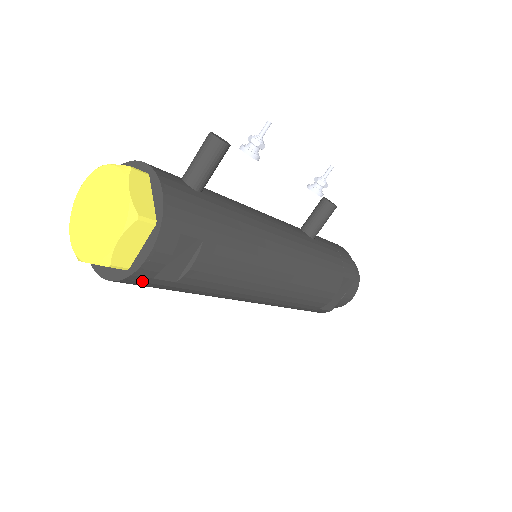
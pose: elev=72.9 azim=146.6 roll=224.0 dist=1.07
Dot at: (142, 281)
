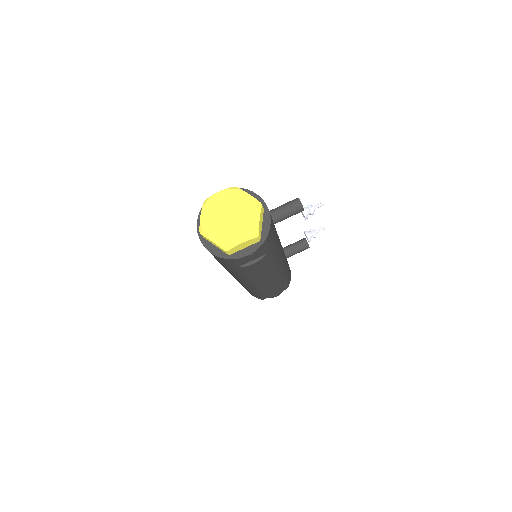
Dot at: (227, 261)
